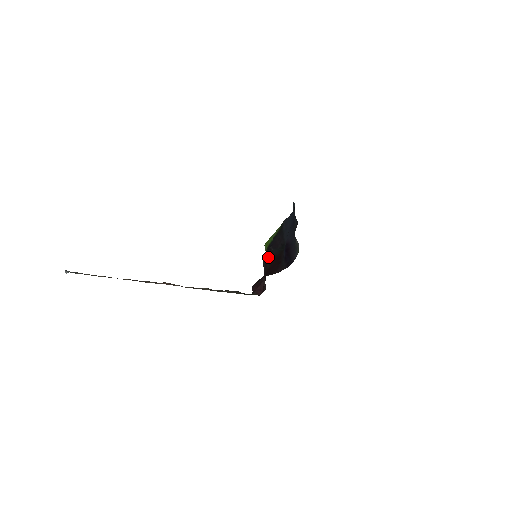
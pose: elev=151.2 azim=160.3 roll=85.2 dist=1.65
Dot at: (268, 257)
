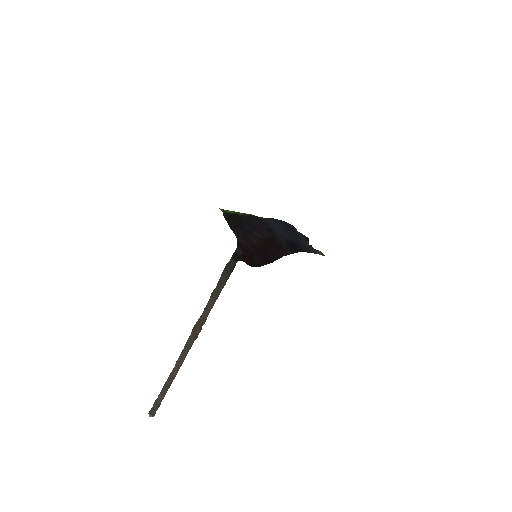
Dot at: (250, 235)
